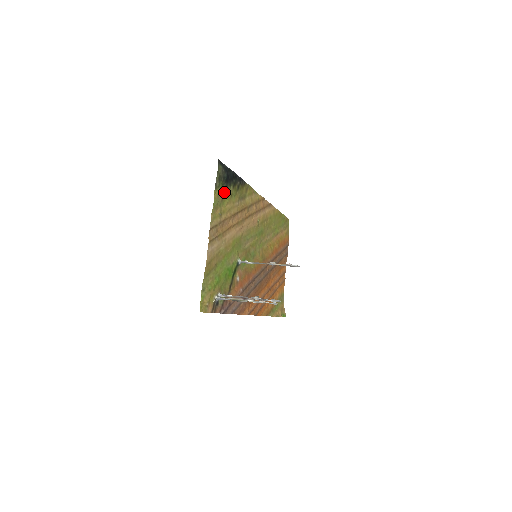
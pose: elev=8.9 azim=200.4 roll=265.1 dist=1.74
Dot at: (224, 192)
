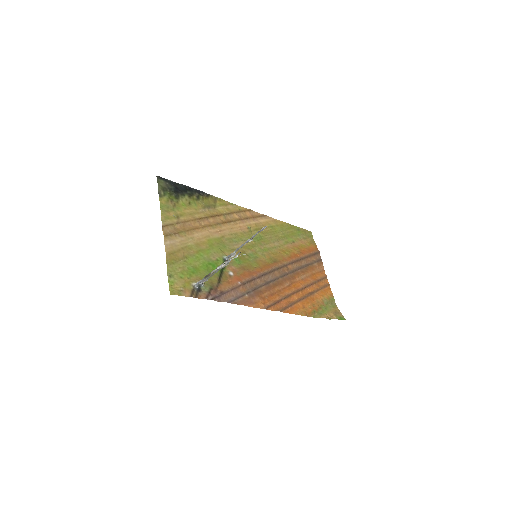
Dot at: (176, 200)
